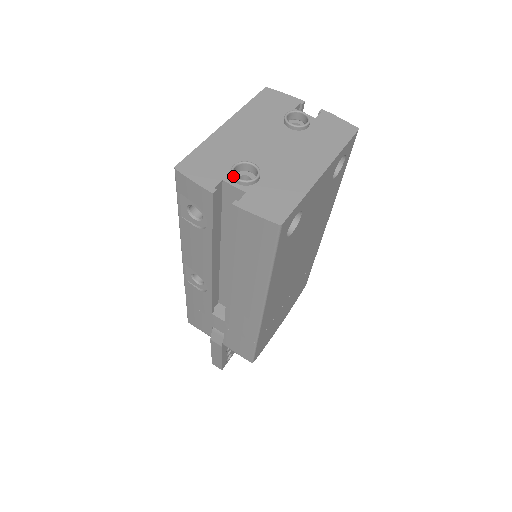
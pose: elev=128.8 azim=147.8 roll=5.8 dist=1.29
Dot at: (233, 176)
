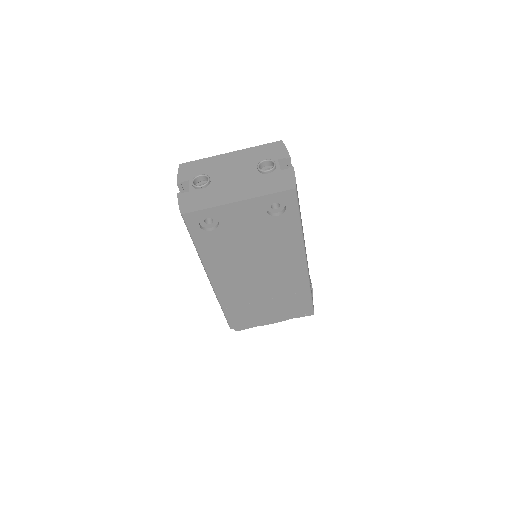
Dot at: (192, 180)
